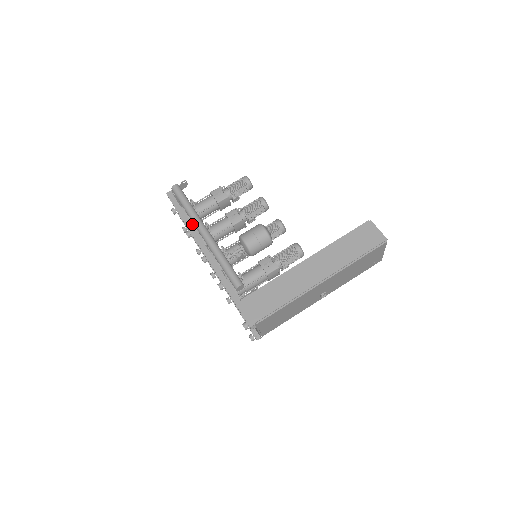
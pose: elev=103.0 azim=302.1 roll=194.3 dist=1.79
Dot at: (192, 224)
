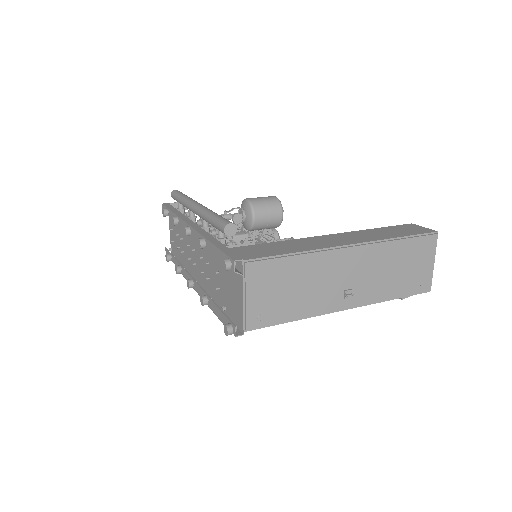
Dot at: occluded
